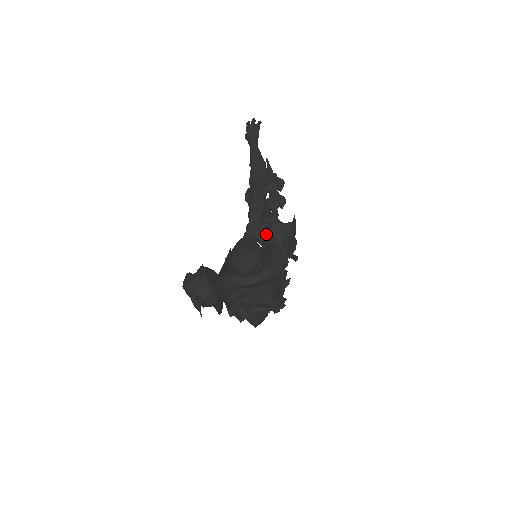
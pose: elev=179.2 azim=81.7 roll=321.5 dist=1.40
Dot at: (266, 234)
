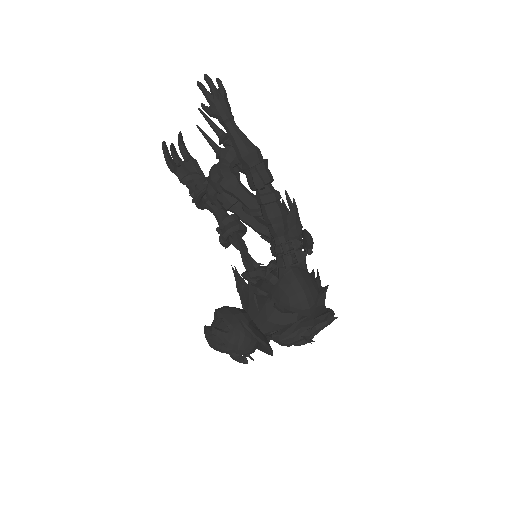
Dot at: occluded
